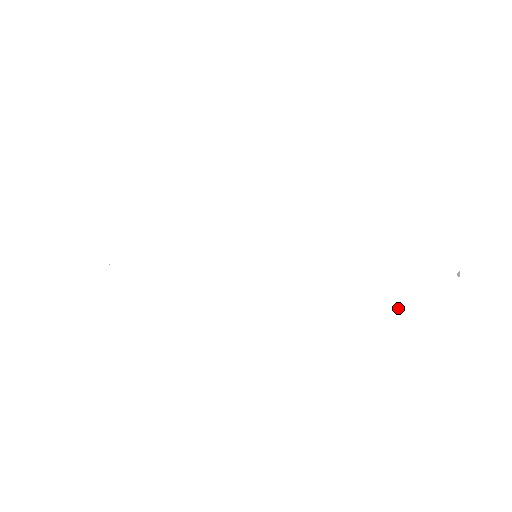
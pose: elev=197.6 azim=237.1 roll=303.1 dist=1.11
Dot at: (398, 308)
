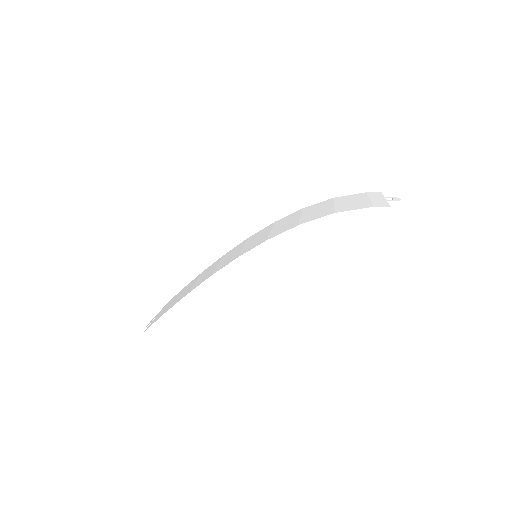
Dot at: (360, 227)
